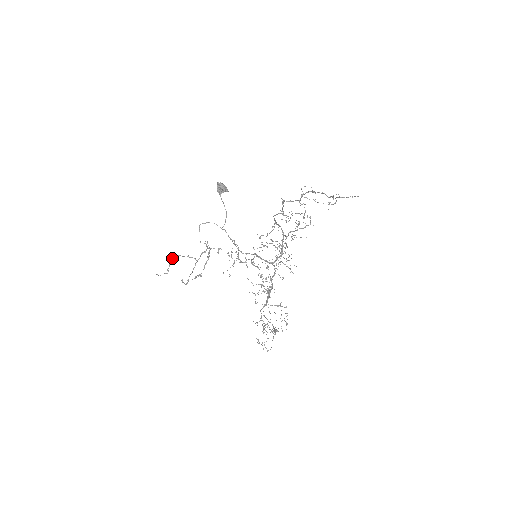
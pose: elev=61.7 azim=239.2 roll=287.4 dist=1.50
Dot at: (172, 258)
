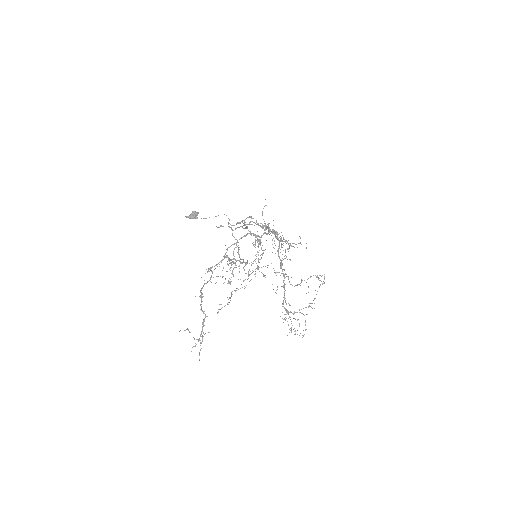
Dot at: occluded
